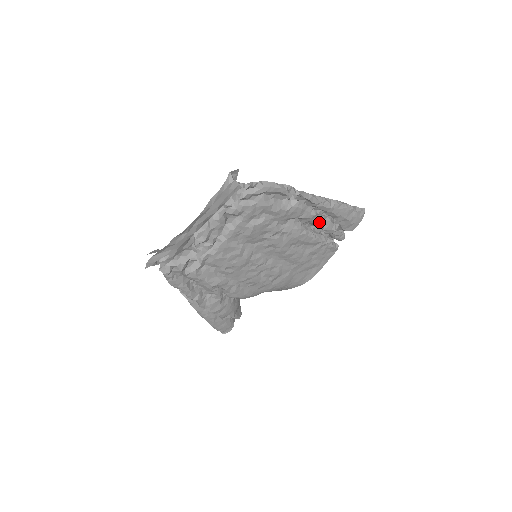
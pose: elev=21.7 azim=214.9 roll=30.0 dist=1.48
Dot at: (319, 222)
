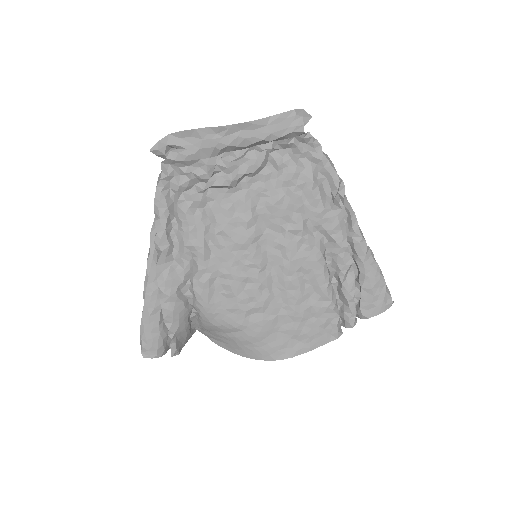
Dot at: (344, 265)
